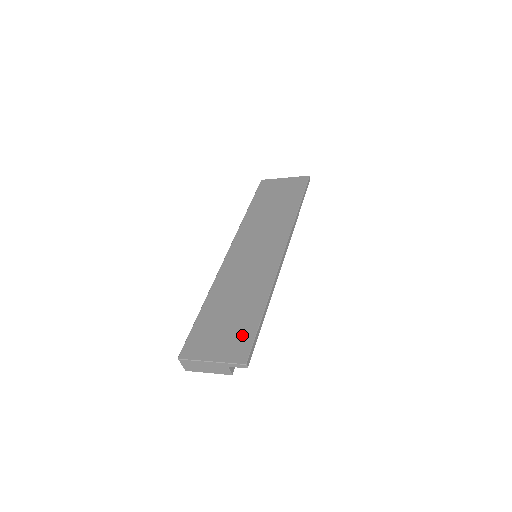
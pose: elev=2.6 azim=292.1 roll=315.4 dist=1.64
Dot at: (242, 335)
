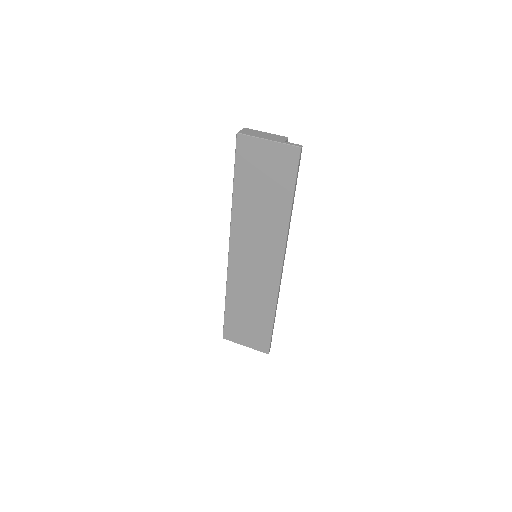
Dot at: (261, 336)
